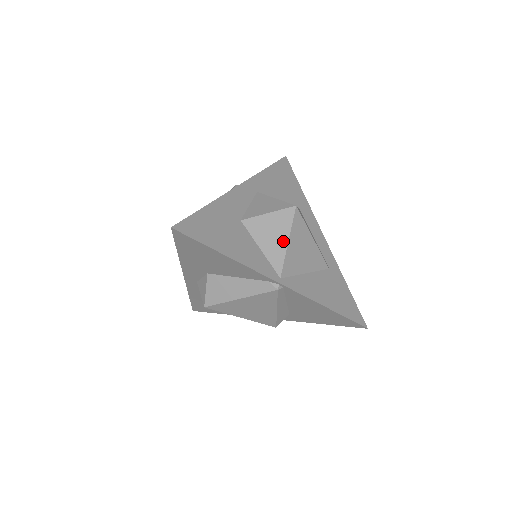
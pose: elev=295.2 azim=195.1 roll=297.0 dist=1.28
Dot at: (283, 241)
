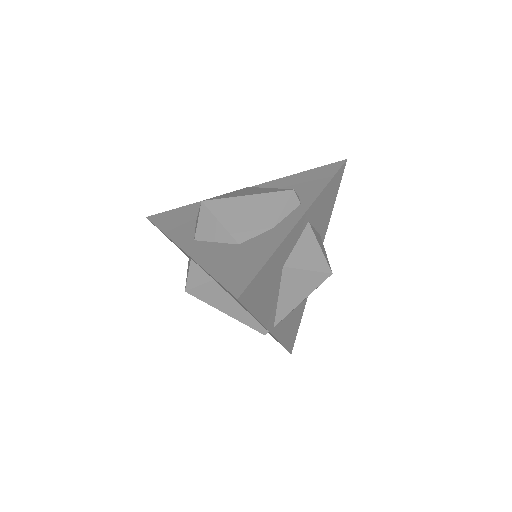
Dot at: (299, 299)
